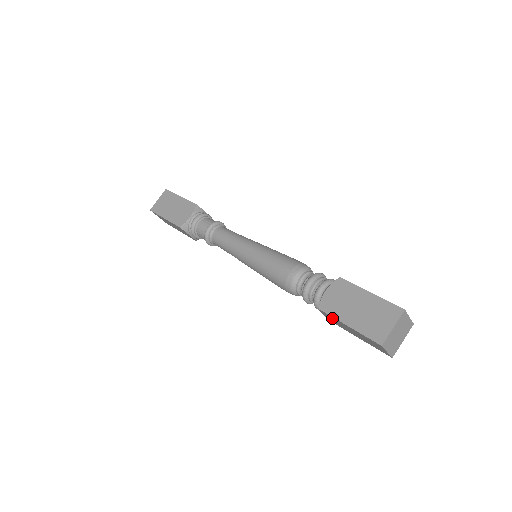
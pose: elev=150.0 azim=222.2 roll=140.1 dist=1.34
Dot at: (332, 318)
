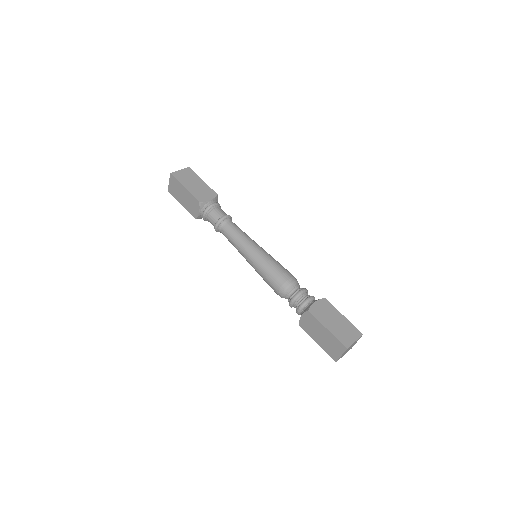
Dot at: occluded
